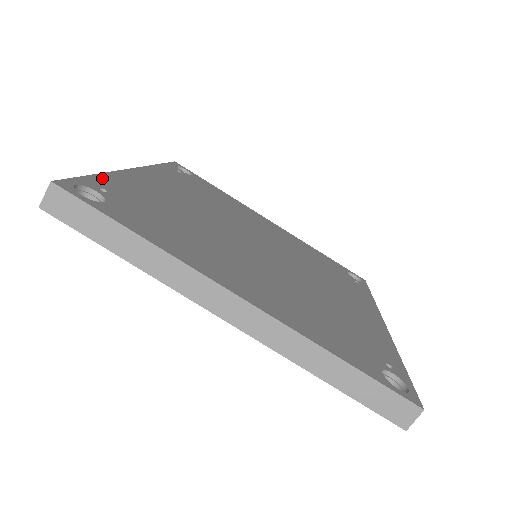
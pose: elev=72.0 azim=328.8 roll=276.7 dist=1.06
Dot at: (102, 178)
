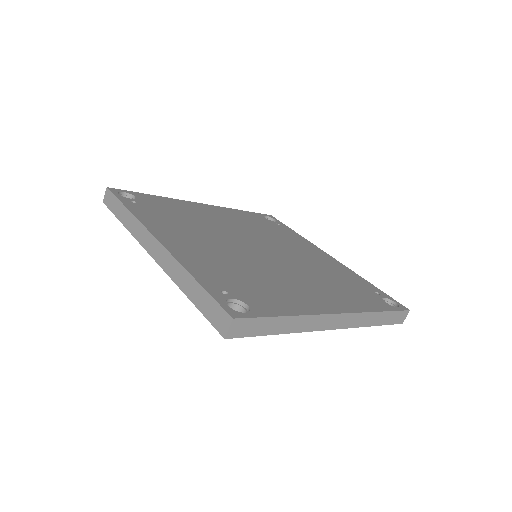
Dot at: (200, 279)
